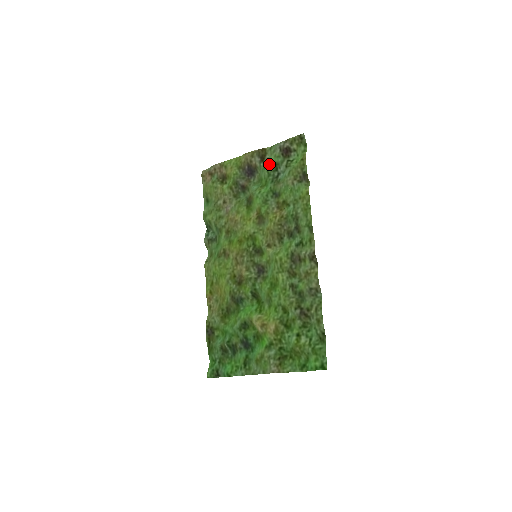
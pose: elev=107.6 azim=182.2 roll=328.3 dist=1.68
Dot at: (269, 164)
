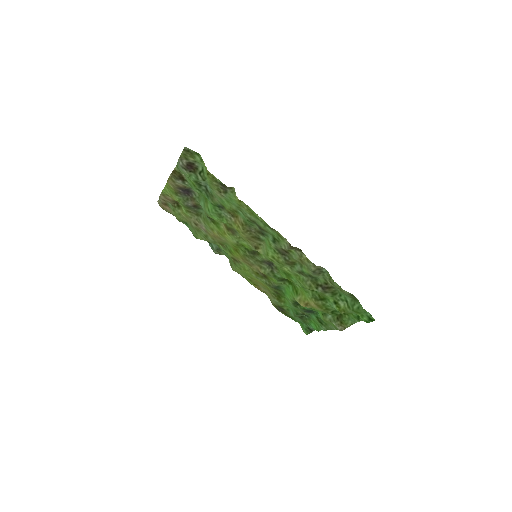
Dot at: (191, 182)
